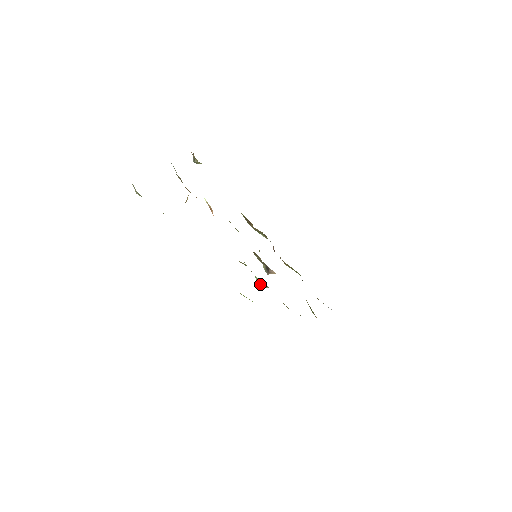
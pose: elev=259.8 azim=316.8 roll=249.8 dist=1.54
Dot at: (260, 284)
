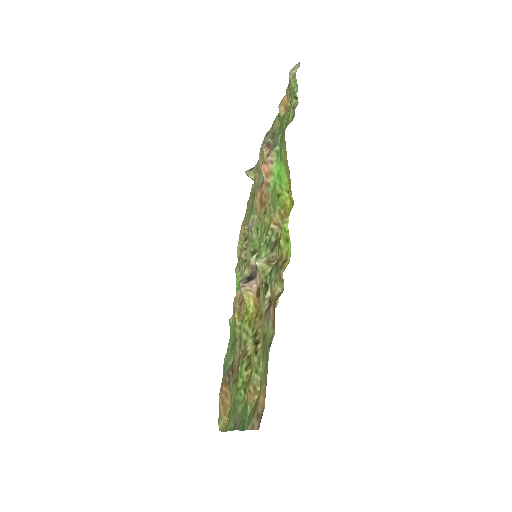
Dot at: (265, 262)
